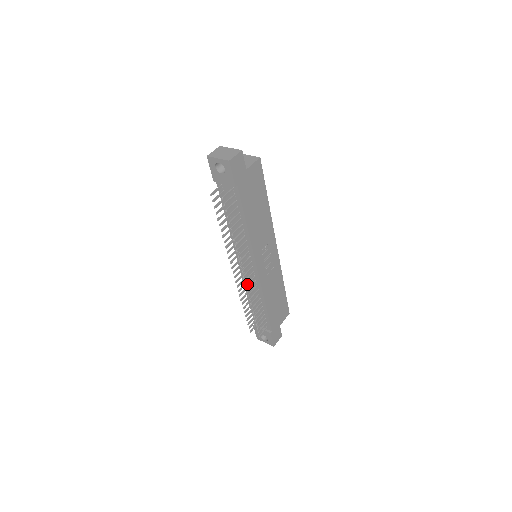
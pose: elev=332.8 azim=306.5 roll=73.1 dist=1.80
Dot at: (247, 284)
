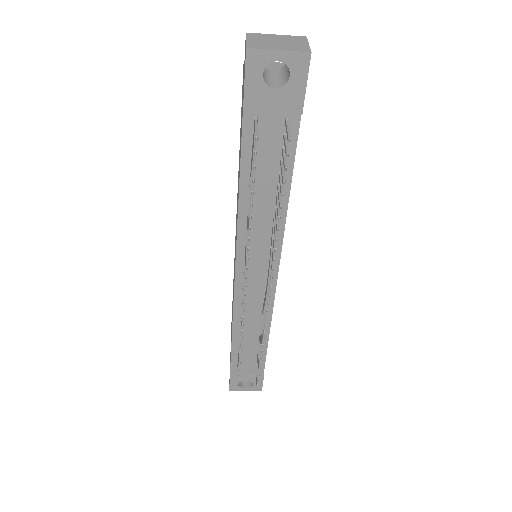
Dot at: (267, 306)
